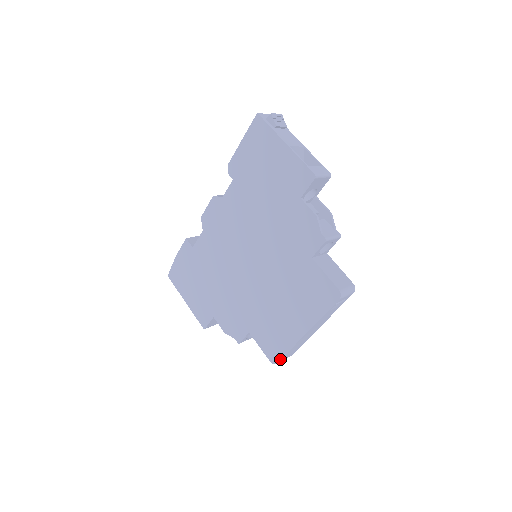
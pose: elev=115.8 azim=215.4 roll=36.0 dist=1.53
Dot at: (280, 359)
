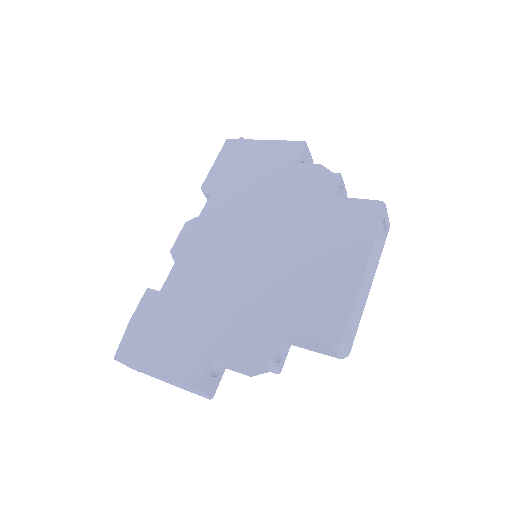
Dot at: (345, 329)
